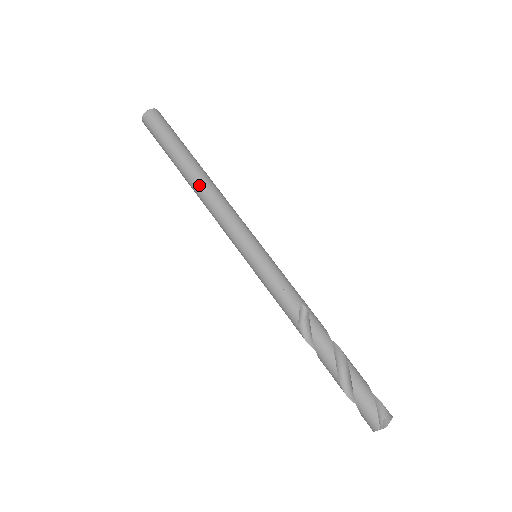
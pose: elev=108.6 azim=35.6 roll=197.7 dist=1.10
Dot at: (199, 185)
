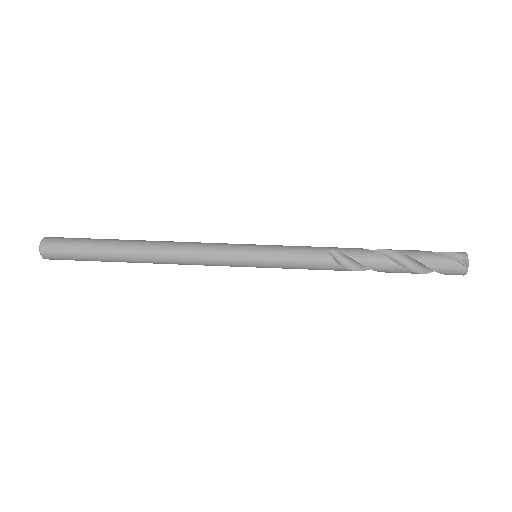
Dot at: (154, 255)
